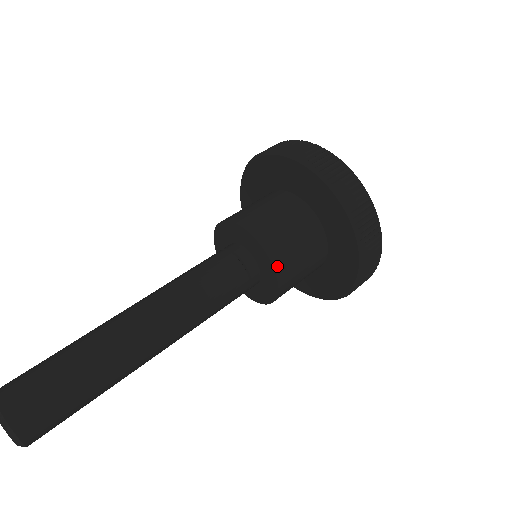
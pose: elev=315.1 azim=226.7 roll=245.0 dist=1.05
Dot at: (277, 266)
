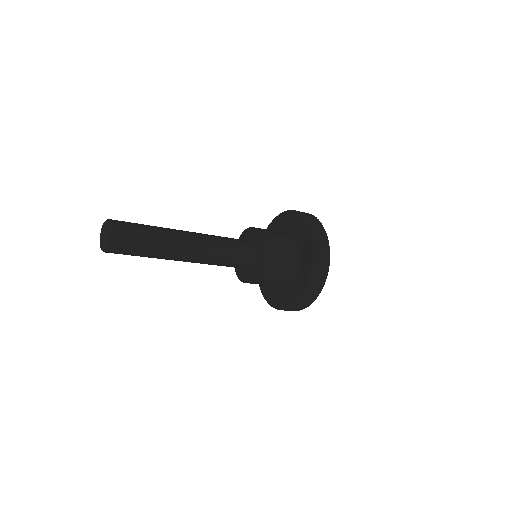
Dot at: (265, 252)
